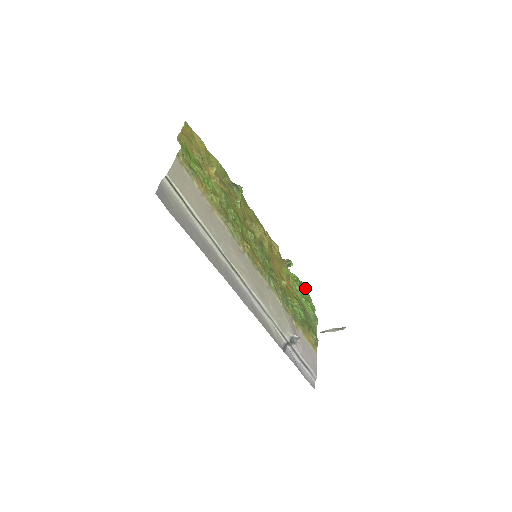
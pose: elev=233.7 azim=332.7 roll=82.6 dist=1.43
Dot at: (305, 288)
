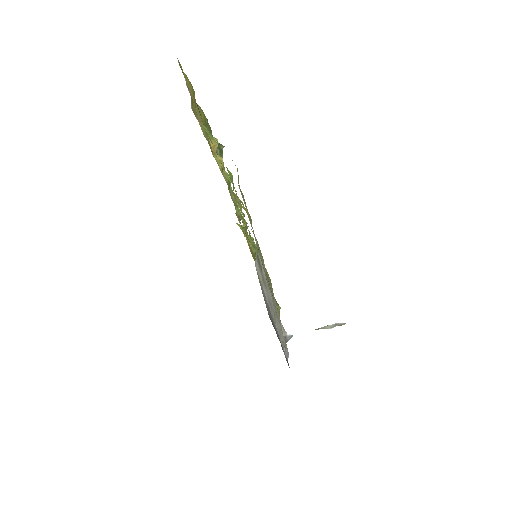
Dot at: occluded
